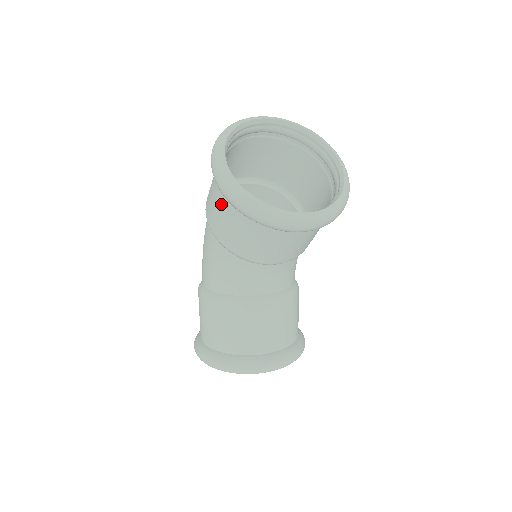
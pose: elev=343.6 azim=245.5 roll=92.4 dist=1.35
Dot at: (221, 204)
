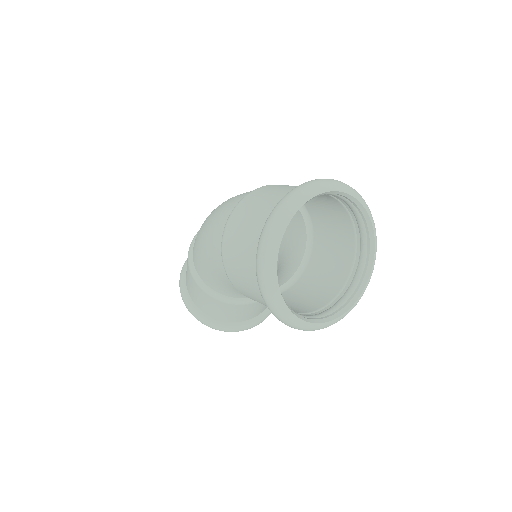
Dot at: (258, 296)
